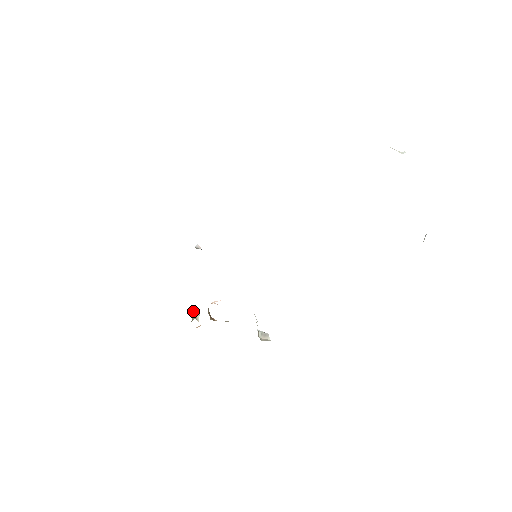
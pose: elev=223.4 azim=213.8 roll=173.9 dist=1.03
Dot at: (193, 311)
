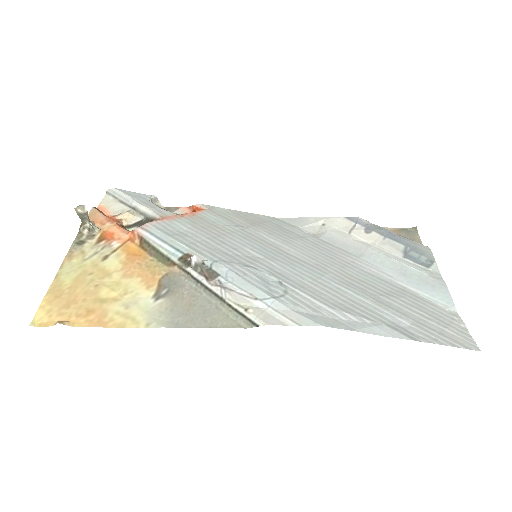
Dot at: (84, 215)
